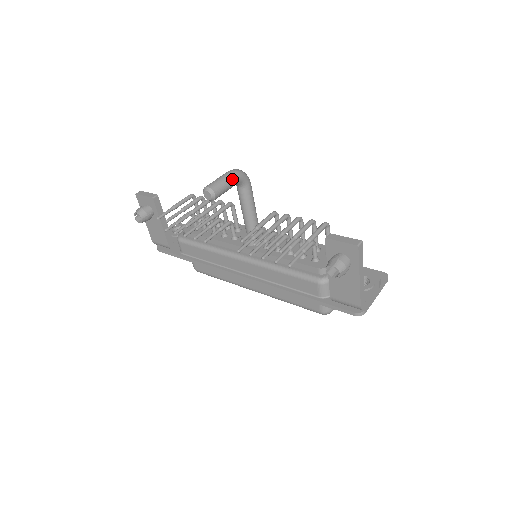
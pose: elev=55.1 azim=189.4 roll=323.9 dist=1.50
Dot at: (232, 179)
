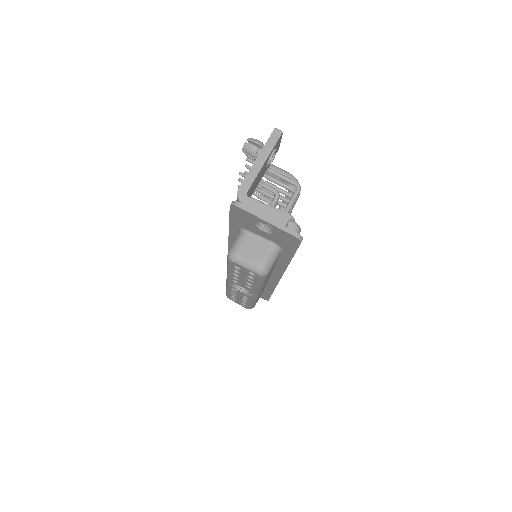
Dot at: (284, 172)
